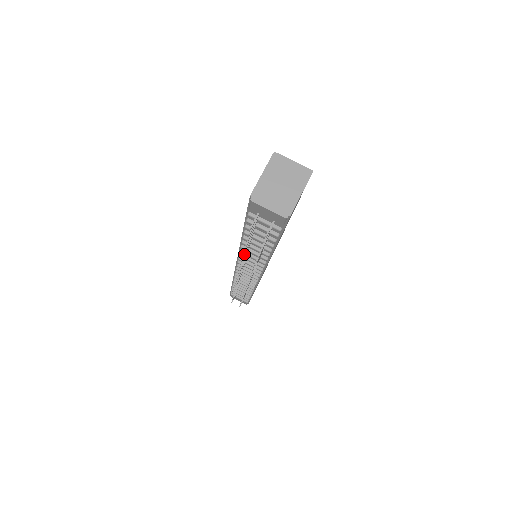
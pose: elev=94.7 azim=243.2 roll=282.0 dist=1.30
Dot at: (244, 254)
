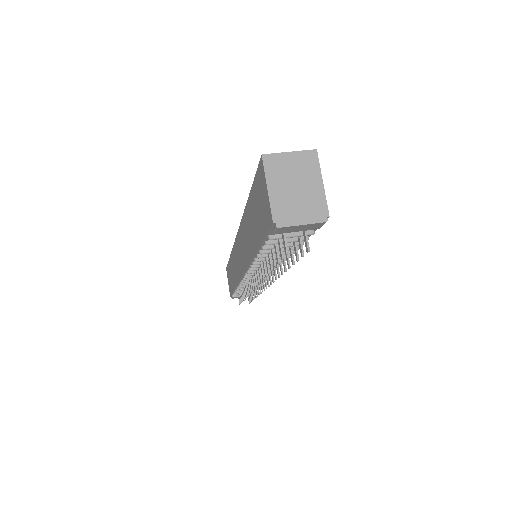
Dot at: (269, 273)
